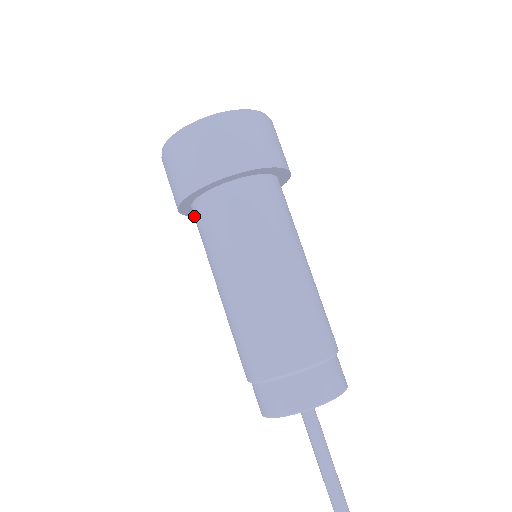
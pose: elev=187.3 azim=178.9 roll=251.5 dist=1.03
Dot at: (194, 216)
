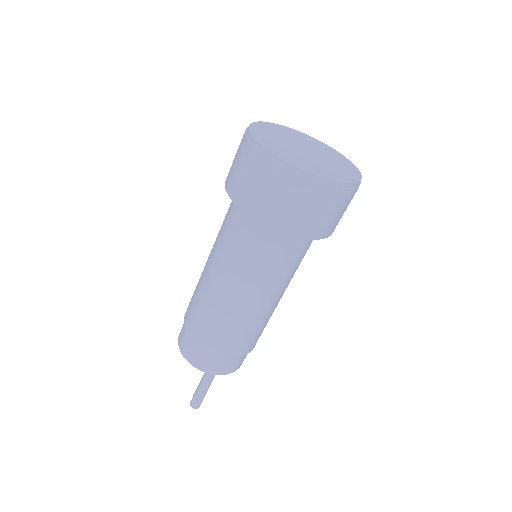
Dot at: occluded
